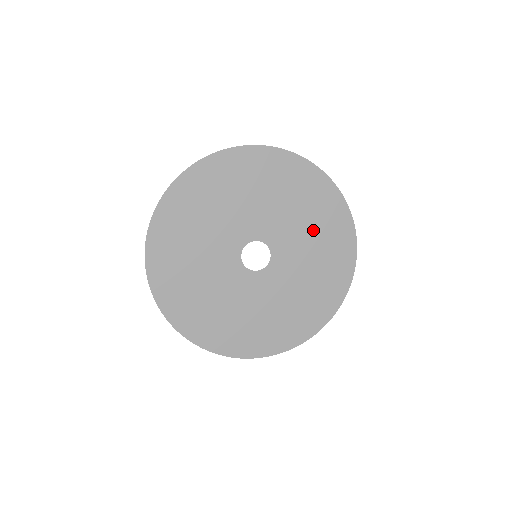
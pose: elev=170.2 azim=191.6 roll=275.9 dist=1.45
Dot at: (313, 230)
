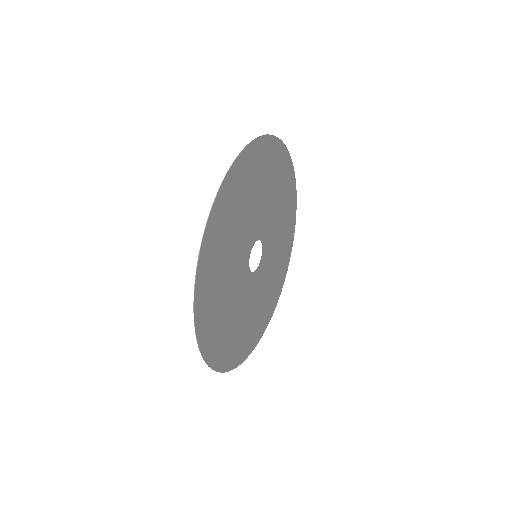
Dot at: (281, 243)
